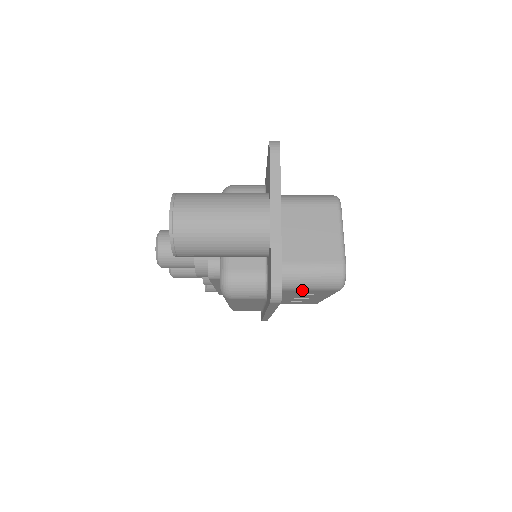
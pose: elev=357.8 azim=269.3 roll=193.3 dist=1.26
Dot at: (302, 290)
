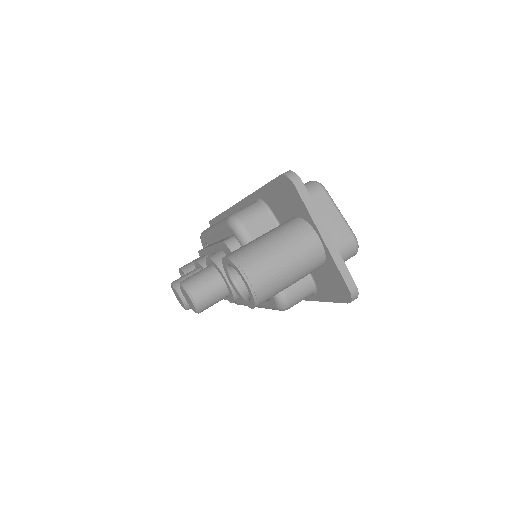
Dot at: occluded
